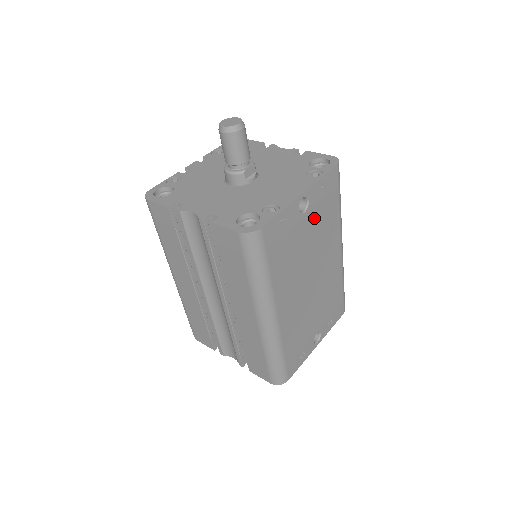
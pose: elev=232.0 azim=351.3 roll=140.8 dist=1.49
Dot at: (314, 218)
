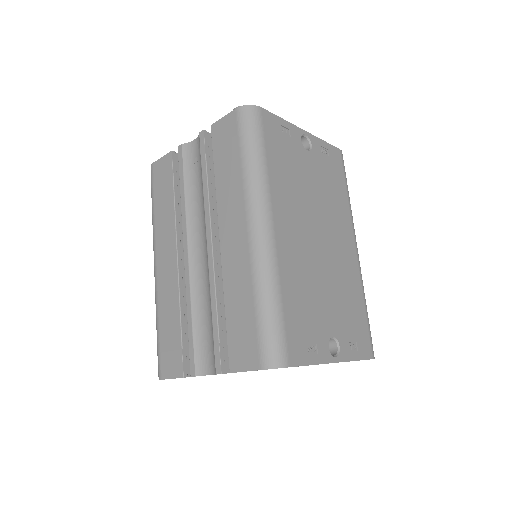
Dot at: (319, 170)
